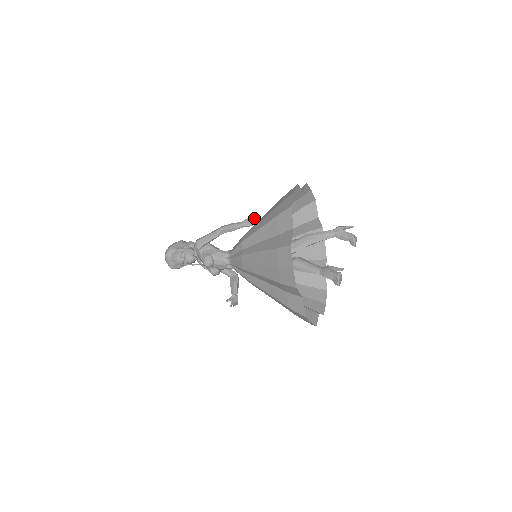
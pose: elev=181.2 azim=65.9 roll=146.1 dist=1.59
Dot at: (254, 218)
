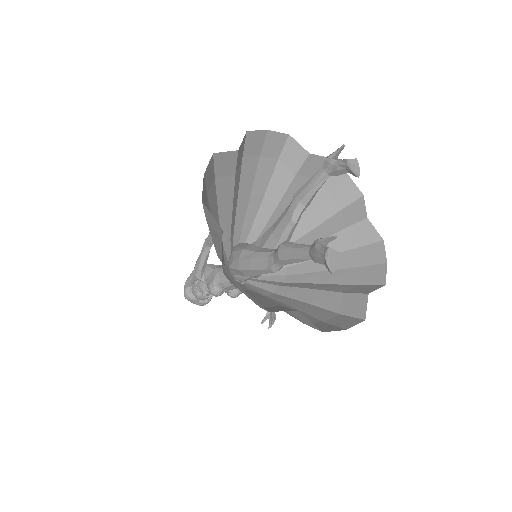
Dot at: occluded
